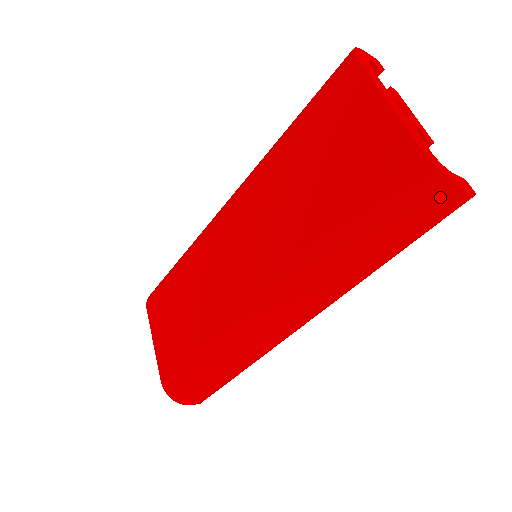
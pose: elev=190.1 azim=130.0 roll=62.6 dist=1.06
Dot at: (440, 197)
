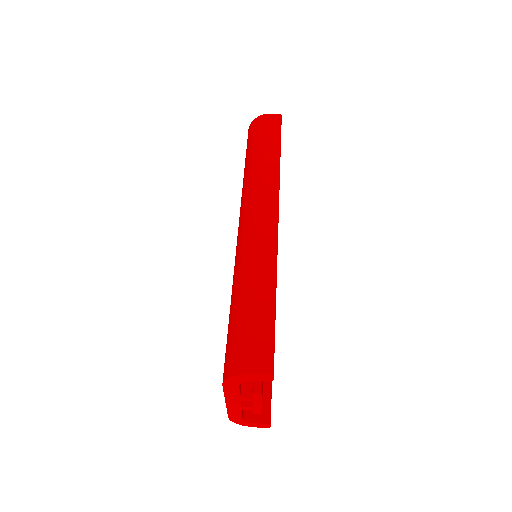
Dot at: occluded
